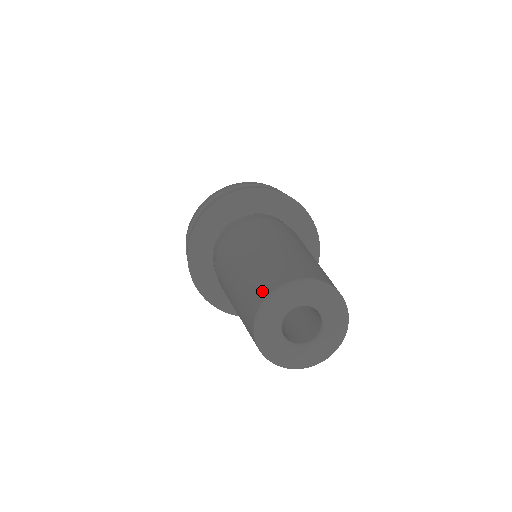
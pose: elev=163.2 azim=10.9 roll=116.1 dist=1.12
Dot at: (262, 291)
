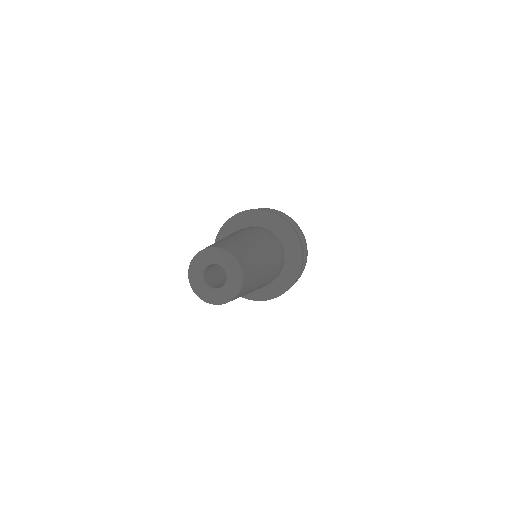
Dot at: occluded
